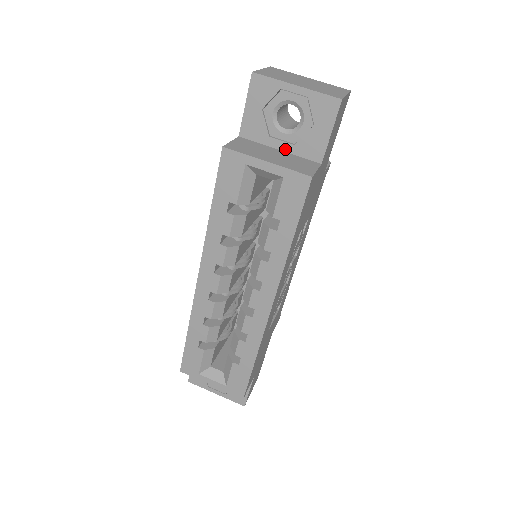
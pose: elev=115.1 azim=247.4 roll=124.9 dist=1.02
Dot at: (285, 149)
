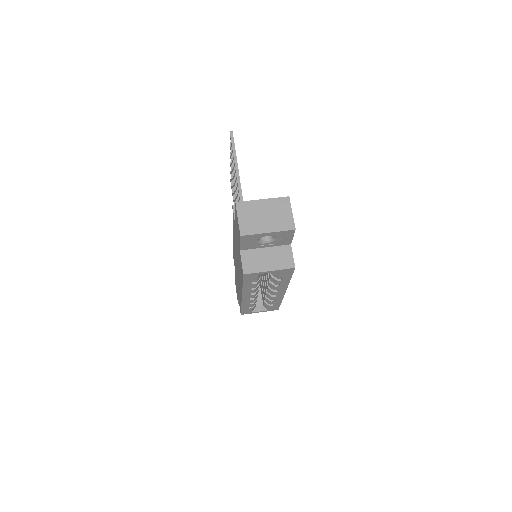
Dot at: (269, 246)
